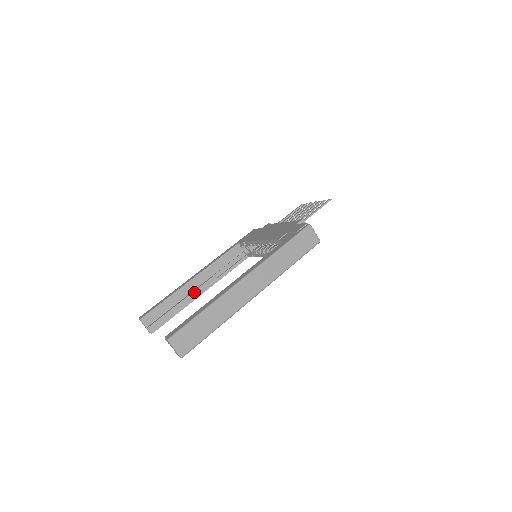
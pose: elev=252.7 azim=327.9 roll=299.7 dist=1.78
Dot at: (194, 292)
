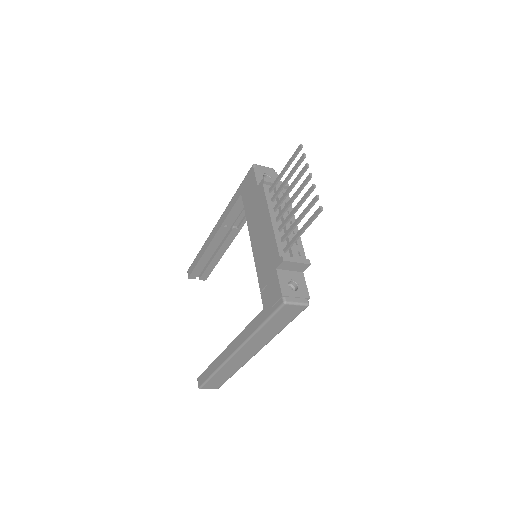
Dot at: (221, 246)
